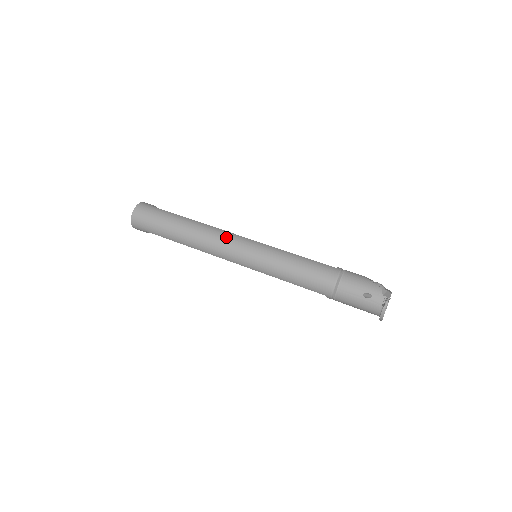
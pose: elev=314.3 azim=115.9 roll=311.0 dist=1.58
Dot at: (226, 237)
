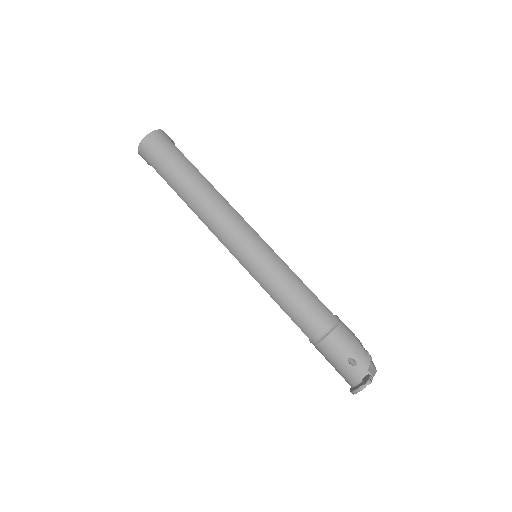
Dot at: (235, 220)
